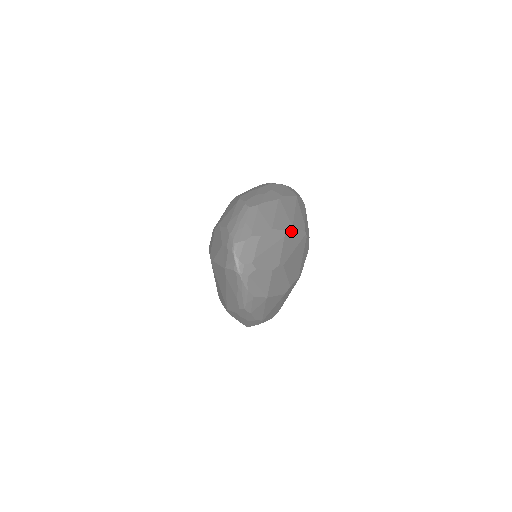
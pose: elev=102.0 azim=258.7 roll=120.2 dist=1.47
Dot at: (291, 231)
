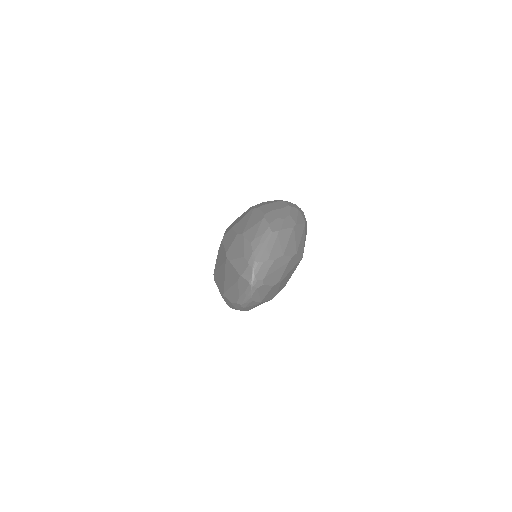
Dot at: (295, 257)
